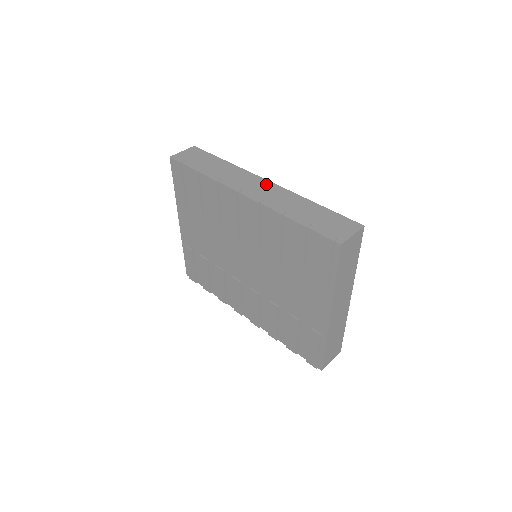
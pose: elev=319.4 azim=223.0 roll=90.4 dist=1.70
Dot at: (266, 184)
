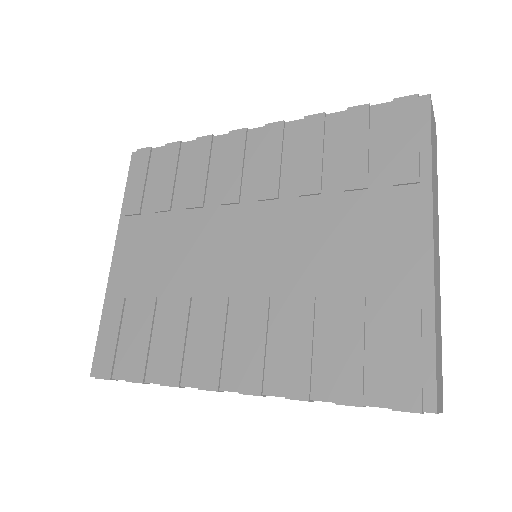
Dot at: occluded
